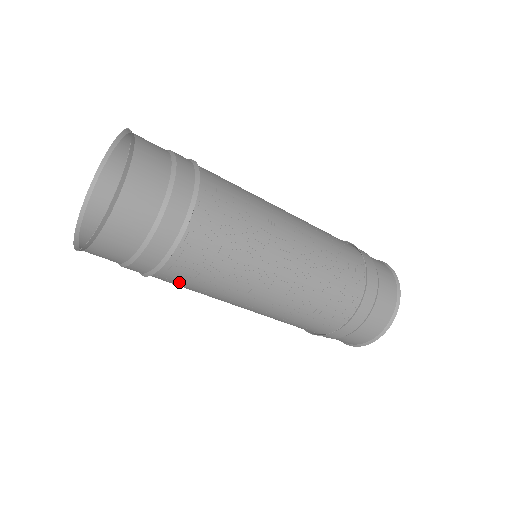
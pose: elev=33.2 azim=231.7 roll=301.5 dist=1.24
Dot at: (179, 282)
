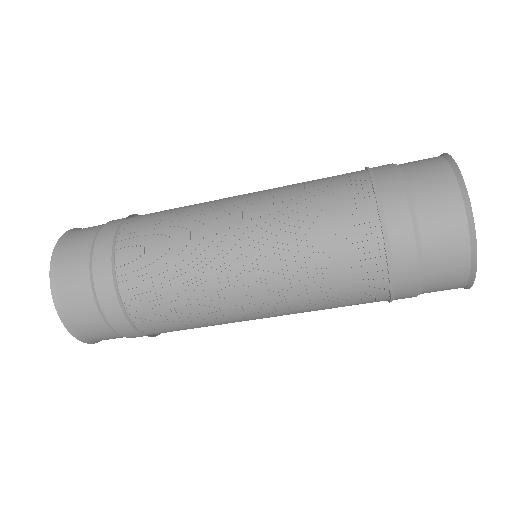
Dot at: (153, 296)
